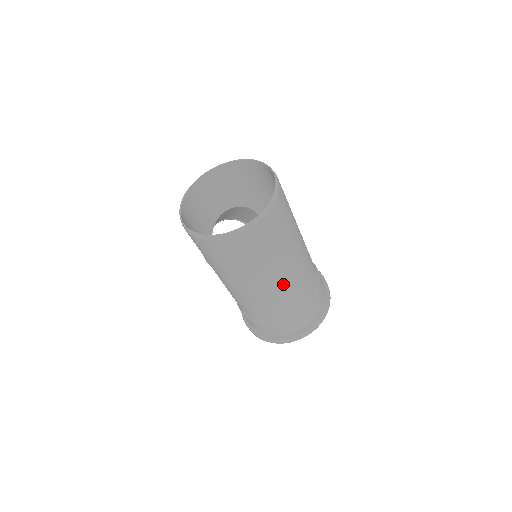
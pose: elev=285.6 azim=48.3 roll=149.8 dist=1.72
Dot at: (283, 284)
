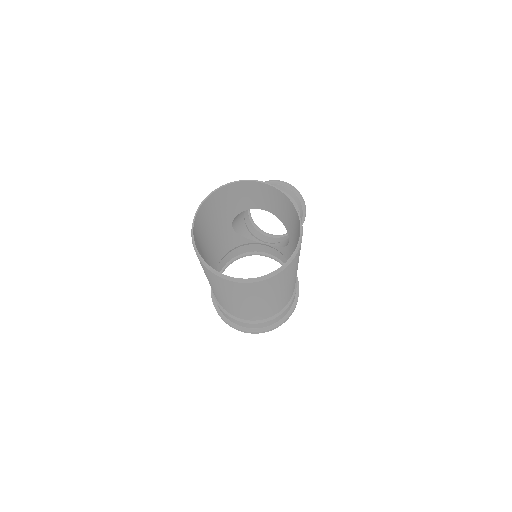
Dot at: (232, 305)
